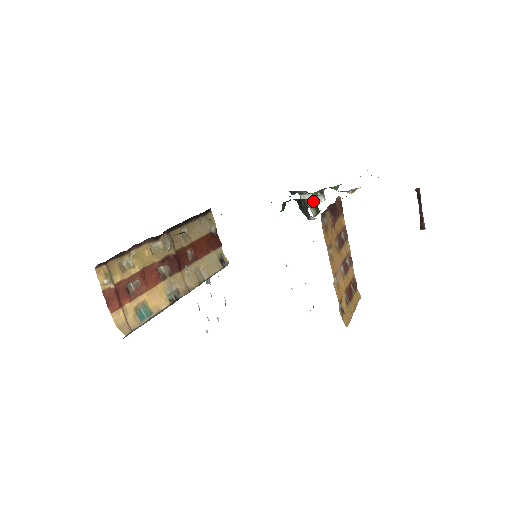
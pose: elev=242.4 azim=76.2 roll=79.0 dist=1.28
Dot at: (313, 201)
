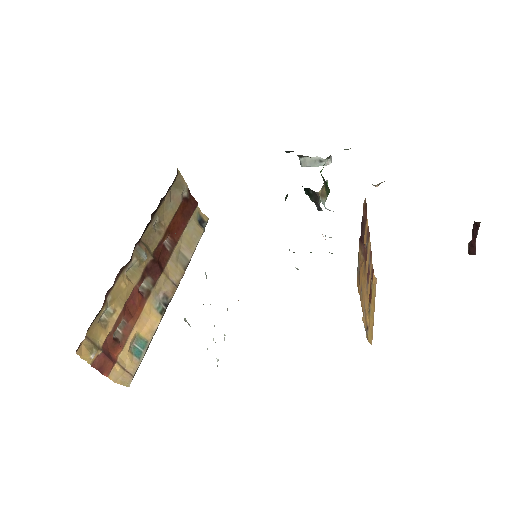
Dot at: (324, 186)
